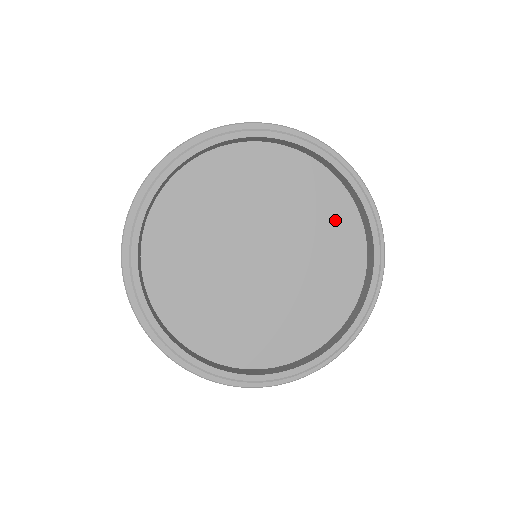
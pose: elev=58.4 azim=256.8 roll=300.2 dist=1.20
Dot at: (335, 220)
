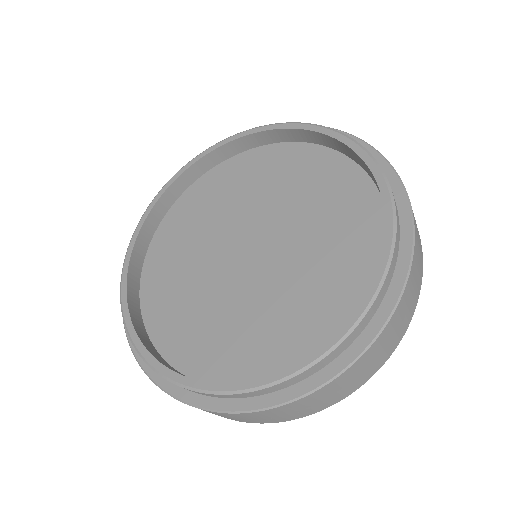
Dot at: (313, 171)
